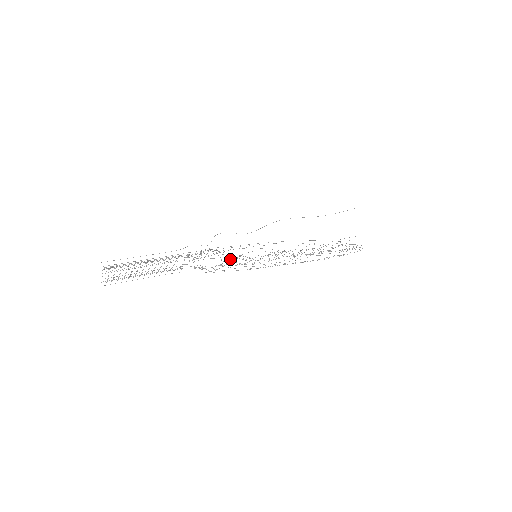
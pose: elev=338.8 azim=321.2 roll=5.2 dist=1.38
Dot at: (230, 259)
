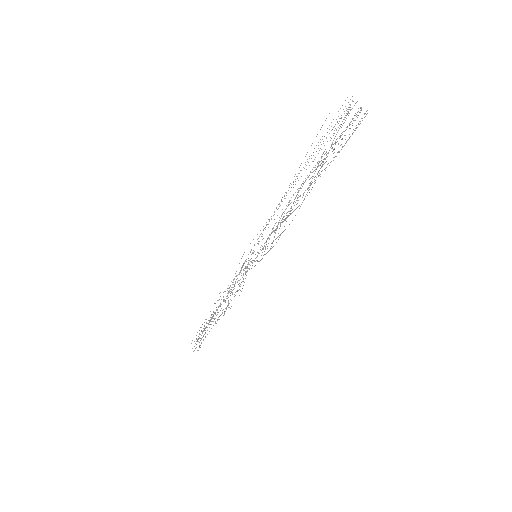
Dot at: occluded
